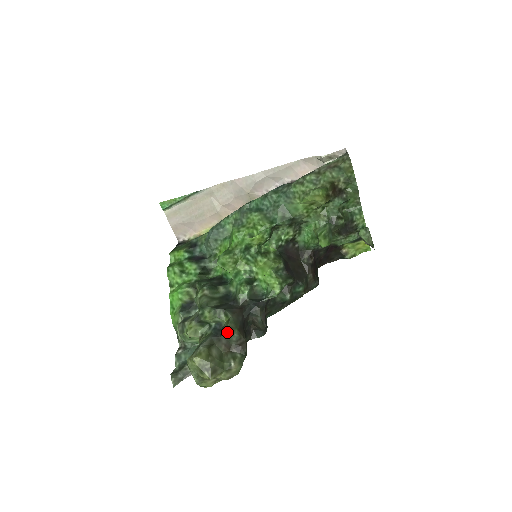
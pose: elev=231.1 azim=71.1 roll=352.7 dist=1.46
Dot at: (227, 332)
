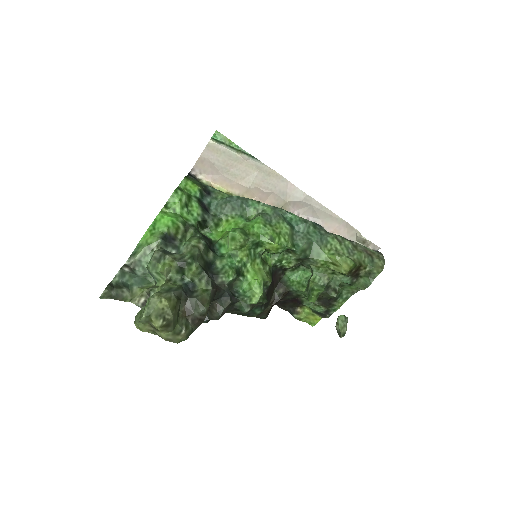
Dot at: (200, 300)
